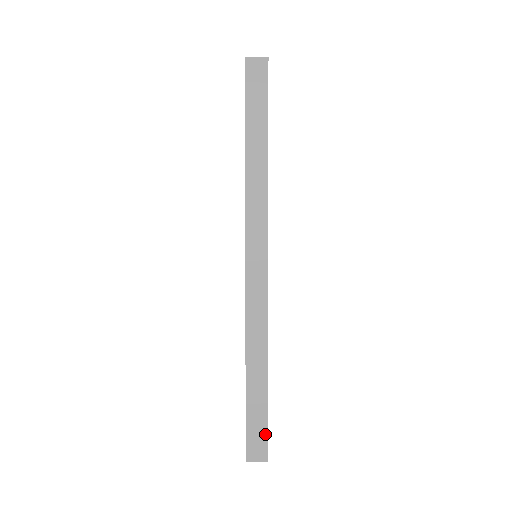
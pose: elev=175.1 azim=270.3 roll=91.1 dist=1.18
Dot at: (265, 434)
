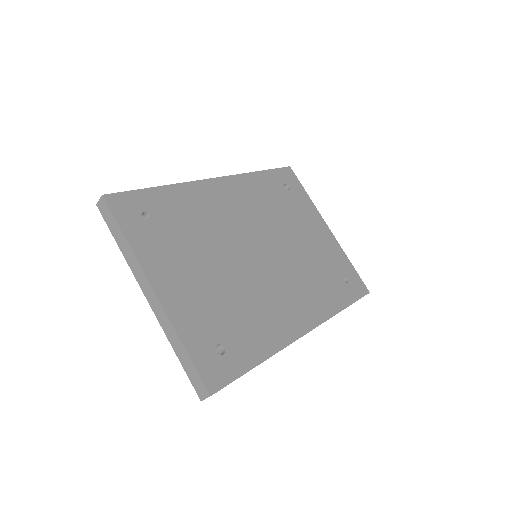
Dot at: (121, 193)
